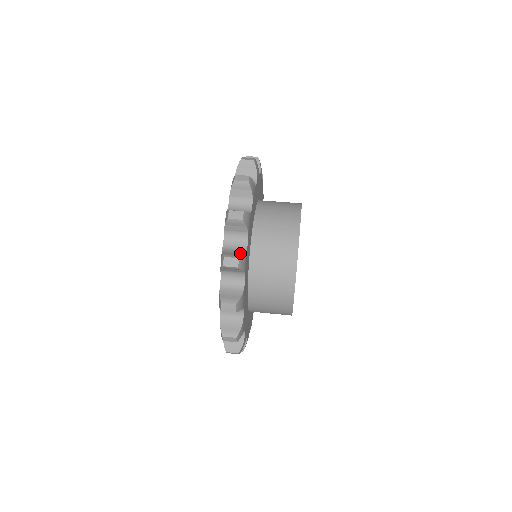
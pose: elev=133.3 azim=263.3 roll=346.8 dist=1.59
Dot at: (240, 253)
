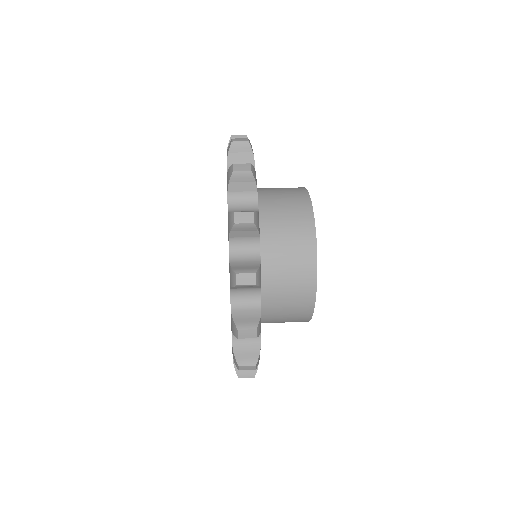
Dot at: occluded
